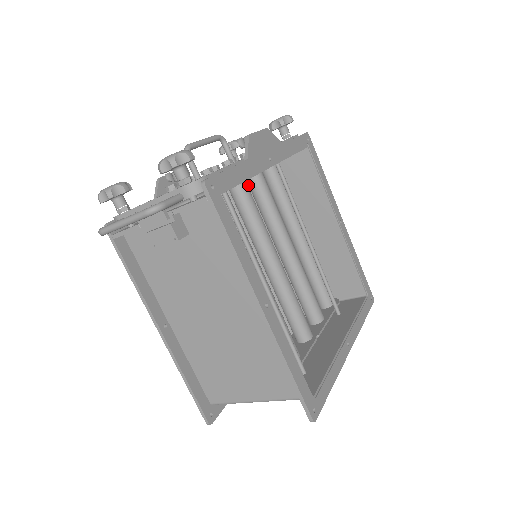
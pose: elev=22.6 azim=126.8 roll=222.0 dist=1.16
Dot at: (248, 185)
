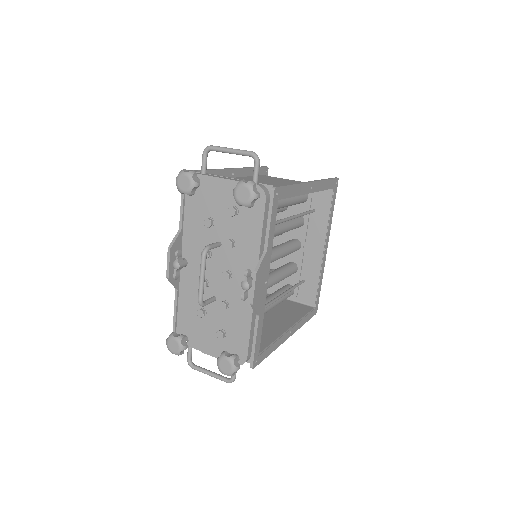
Dot at: occluded
